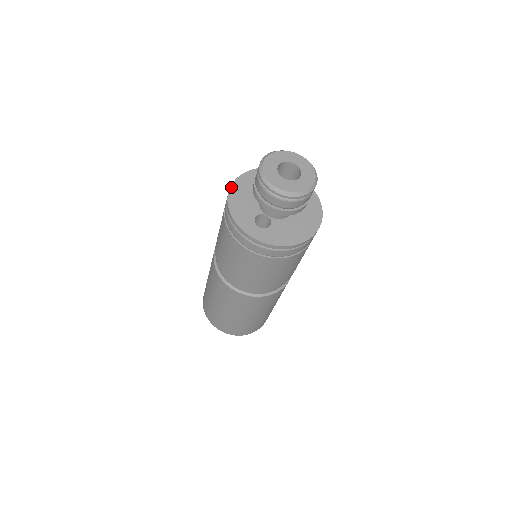
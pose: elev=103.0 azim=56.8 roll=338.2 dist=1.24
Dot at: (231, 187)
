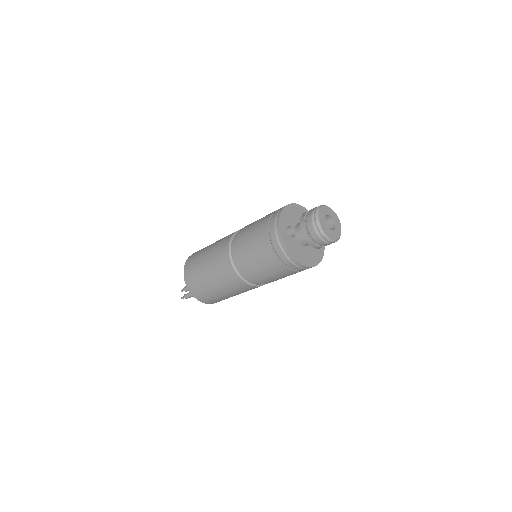
Dot at: (293, 204)
